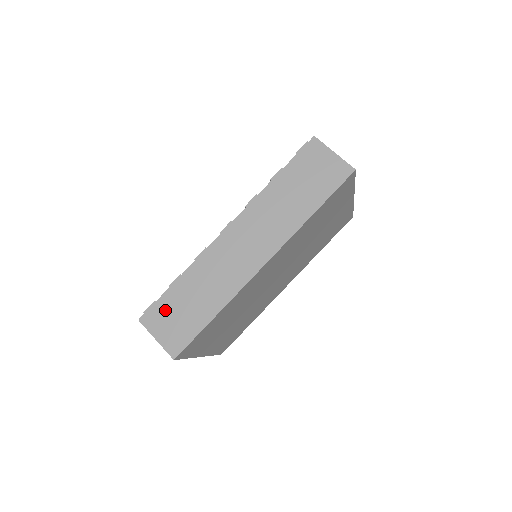
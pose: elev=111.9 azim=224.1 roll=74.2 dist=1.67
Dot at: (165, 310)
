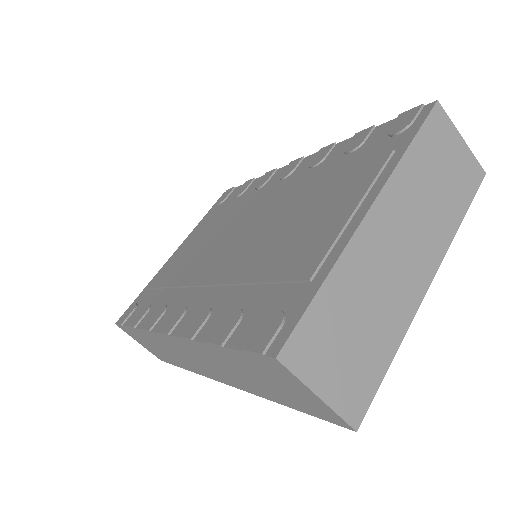
Dot at: (135, 336)
